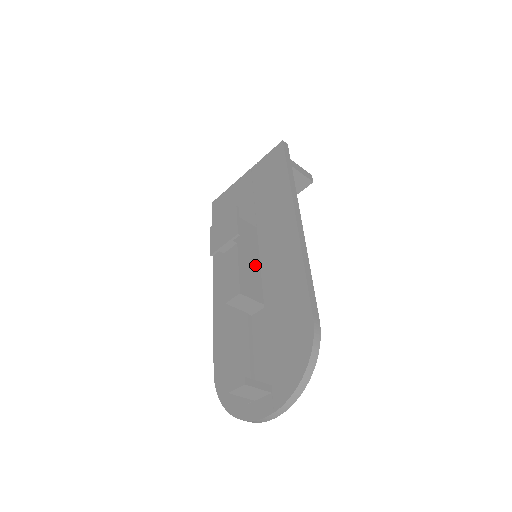
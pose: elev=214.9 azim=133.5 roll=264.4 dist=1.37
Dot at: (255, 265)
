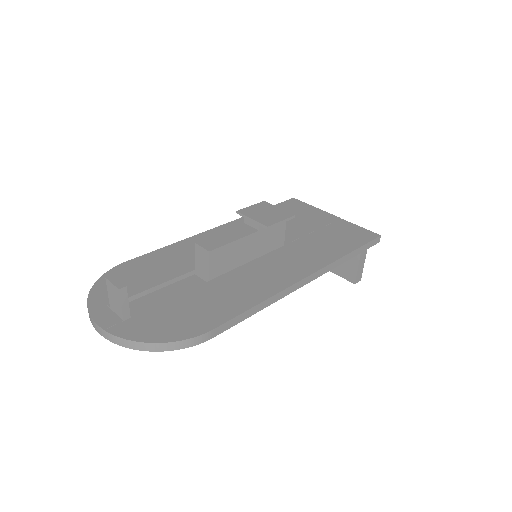
Dot at: (245, 257)
